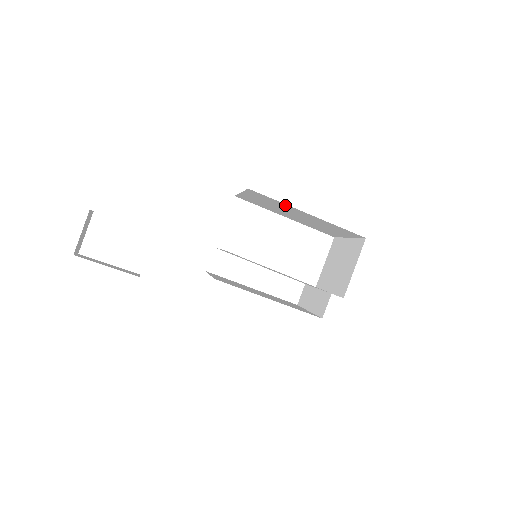
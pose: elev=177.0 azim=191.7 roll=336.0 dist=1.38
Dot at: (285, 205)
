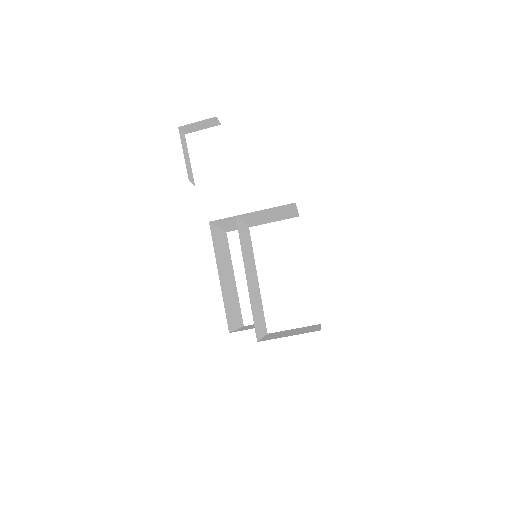
Dot at: occluded
